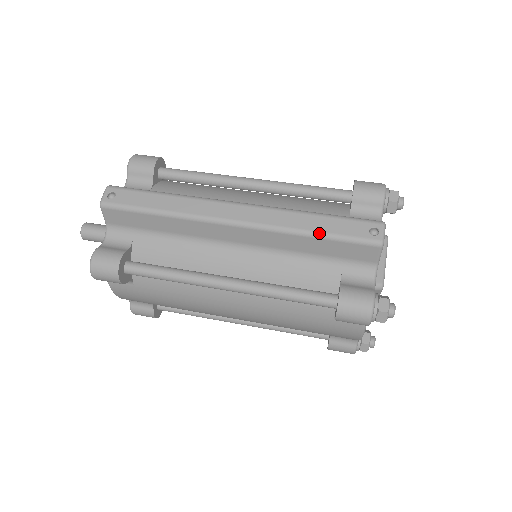
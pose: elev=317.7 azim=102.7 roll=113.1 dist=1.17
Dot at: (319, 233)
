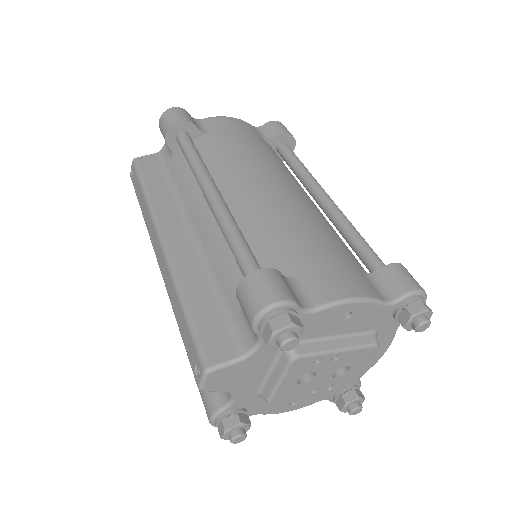
Dot at: (178, 326)
